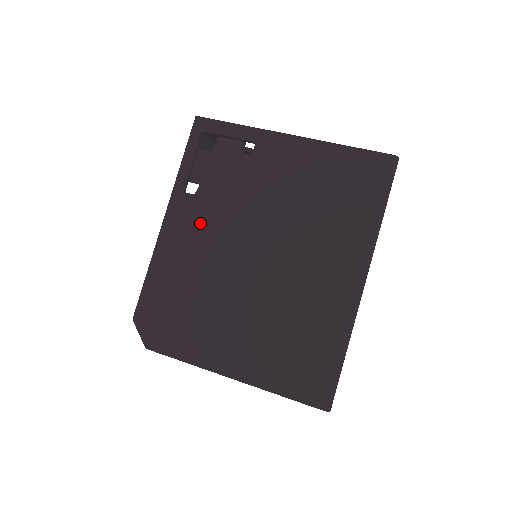
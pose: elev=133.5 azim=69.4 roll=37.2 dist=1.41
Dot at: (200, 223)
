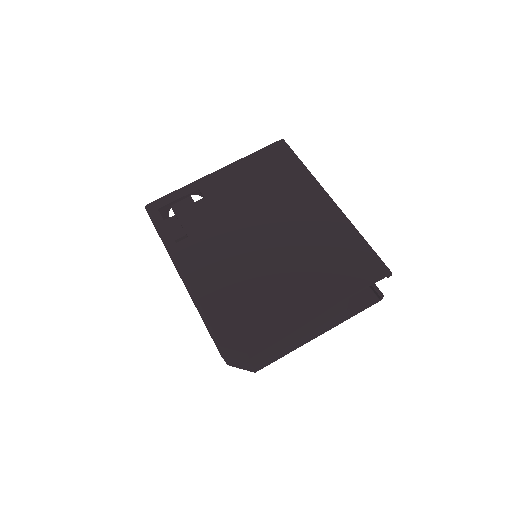
Dot at: (207, 252)
